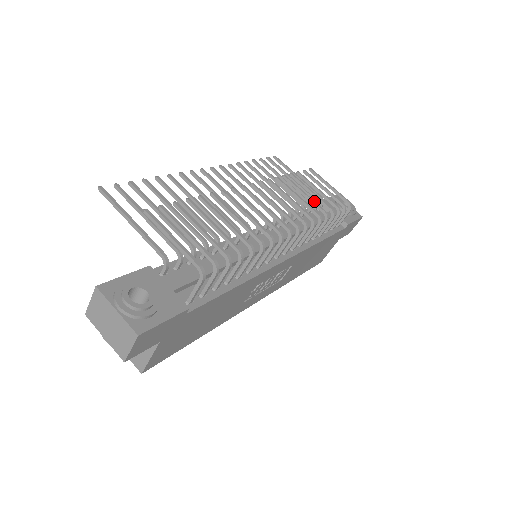
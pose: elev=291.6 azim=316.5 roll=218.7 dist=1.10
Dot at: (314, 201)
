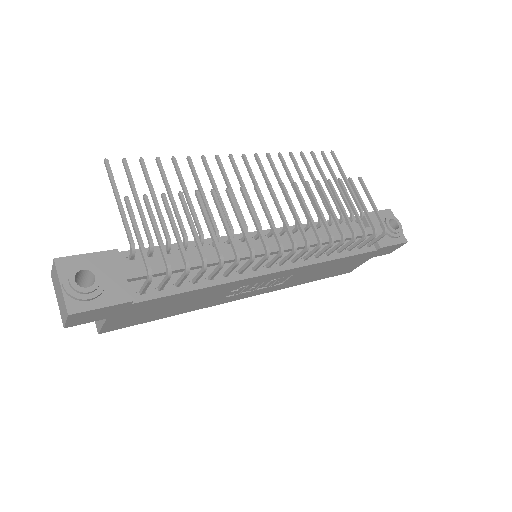
Dot at: (337, 218)
